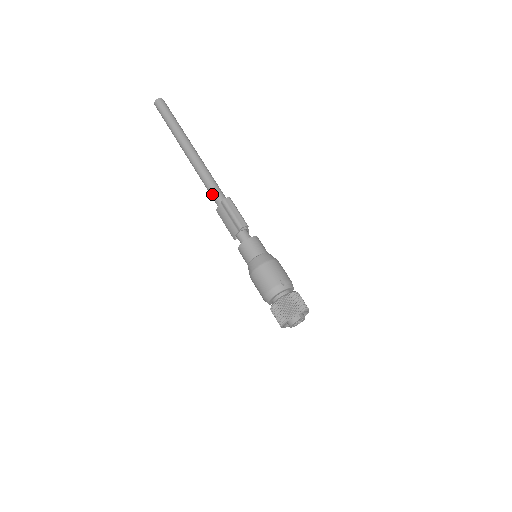
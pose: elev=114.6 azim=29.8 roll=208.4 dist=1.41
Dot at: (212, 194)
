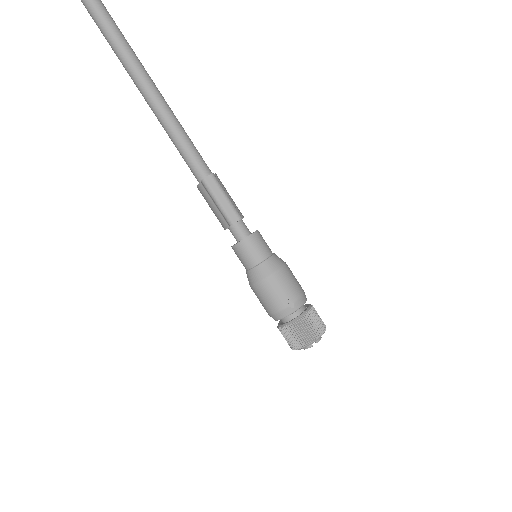
Dot at: (187, 164)
